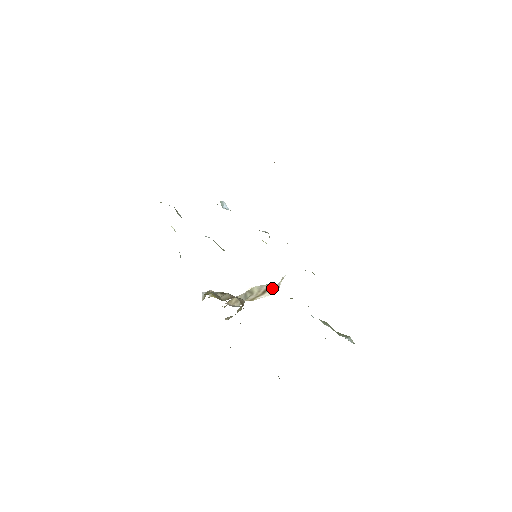
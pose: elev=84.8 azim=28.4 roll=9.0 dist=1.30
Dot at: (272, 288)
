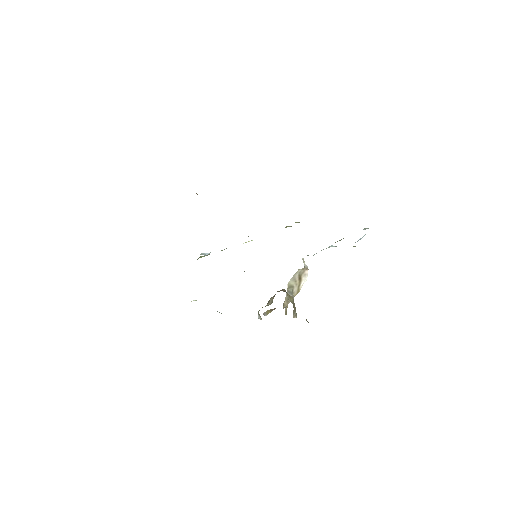
Dot at: (302, 272)
